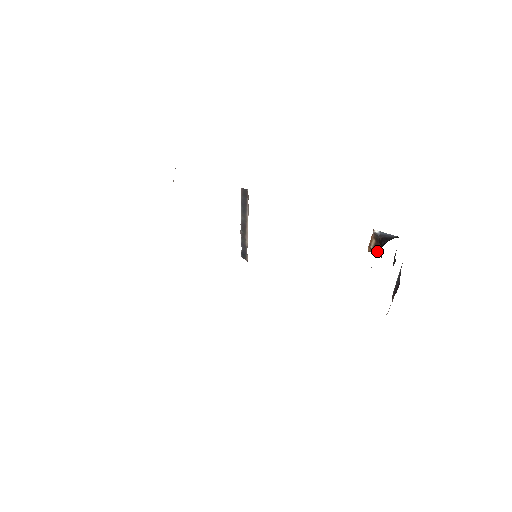
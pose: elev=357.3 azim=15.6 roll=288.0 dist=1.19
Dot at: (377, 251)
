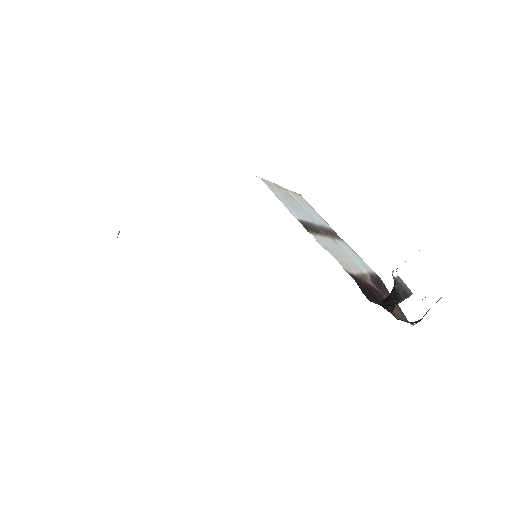
Dot at: occluded
